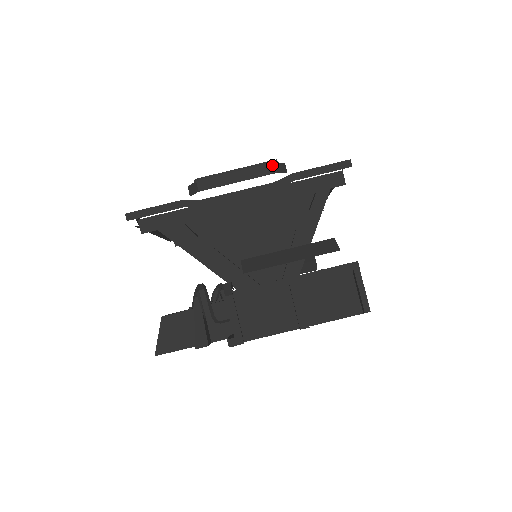
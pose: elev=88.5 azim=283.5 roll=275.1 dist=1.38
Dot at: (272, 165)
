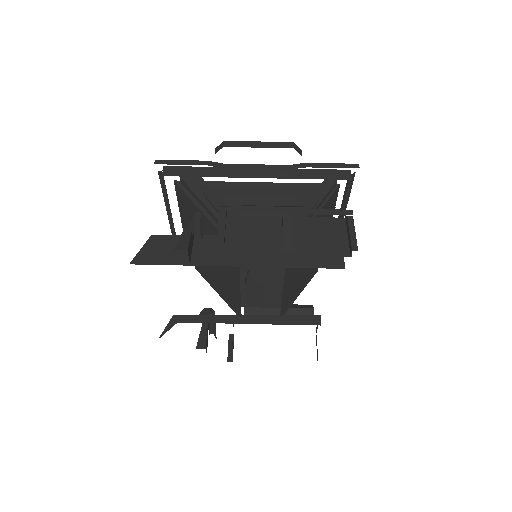
Dot at: (291, 143)
